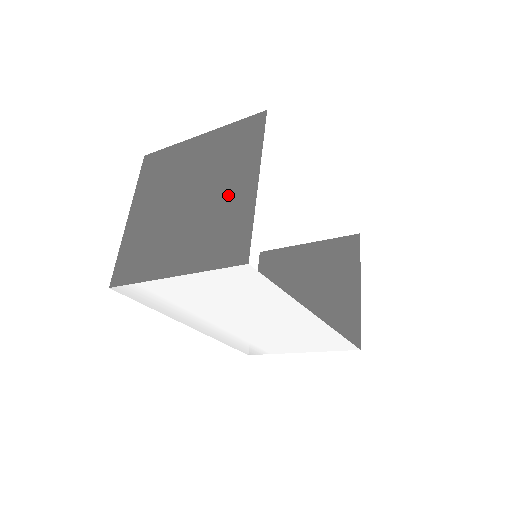
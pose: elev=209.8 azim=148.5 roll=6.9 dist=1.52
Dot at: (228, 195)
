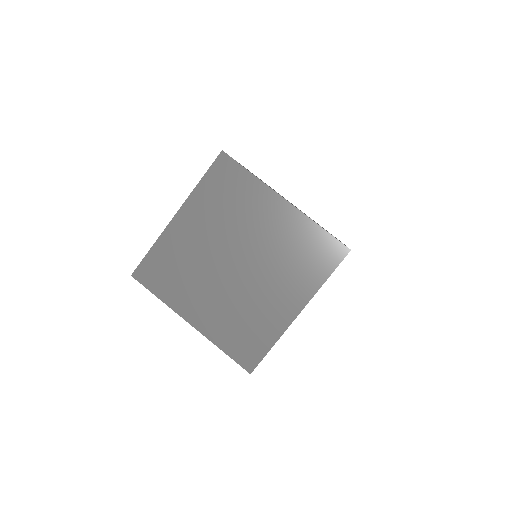
Dot at: (270, 300)
